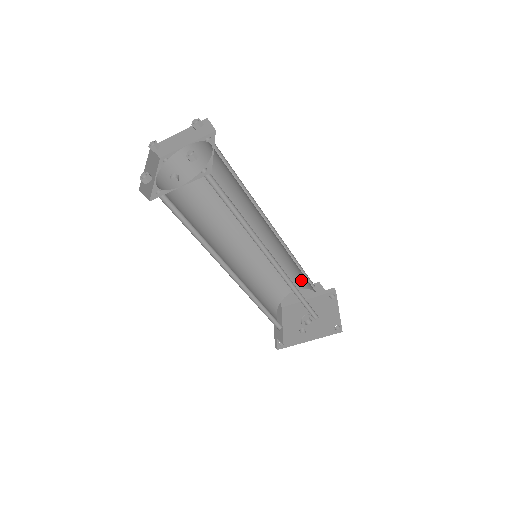
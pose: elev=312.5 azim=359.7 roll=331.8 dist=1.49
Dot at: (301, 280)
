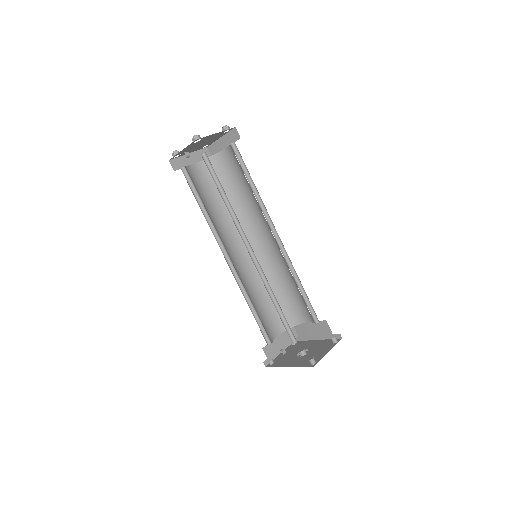
Dot at: occluded
